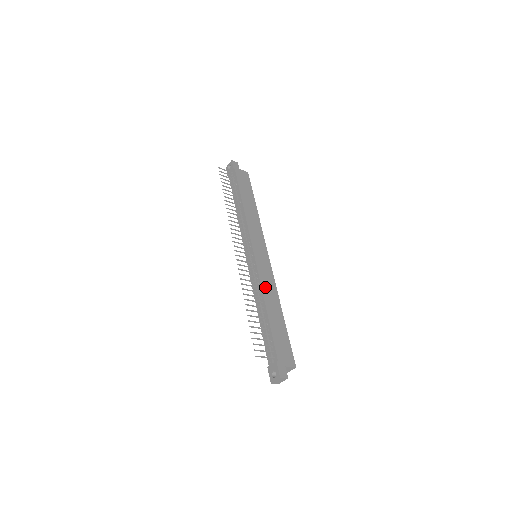
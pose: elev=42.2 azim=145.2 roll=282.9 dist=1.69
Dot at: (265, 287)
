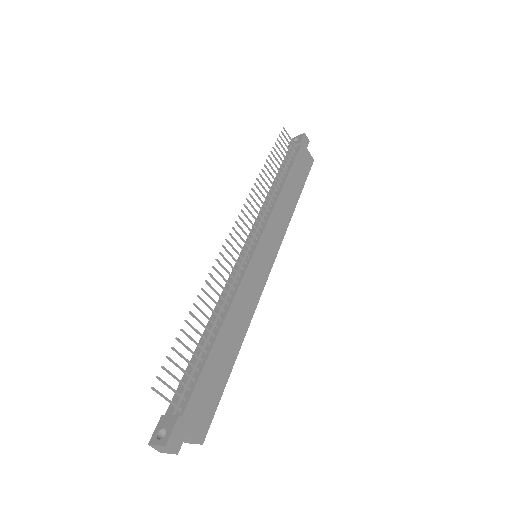
Dot at: (239, 301)
